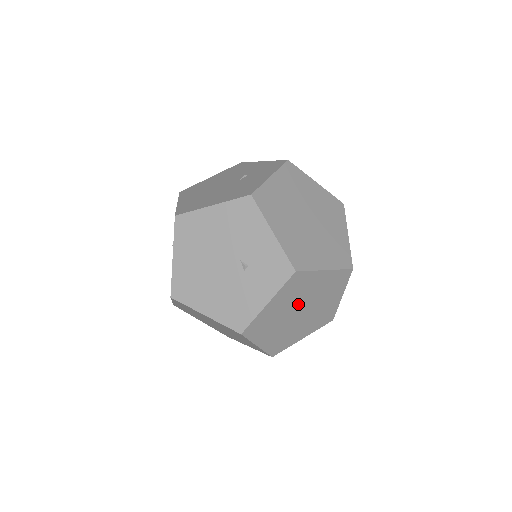
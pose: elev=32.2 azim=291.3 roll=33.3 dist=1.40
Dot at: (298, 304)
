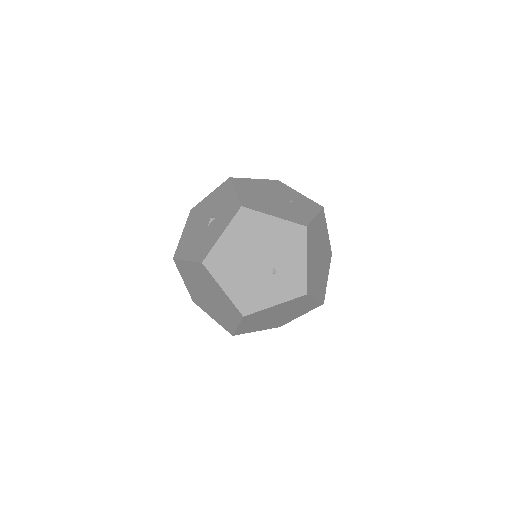
Dot at: (283, 311)
